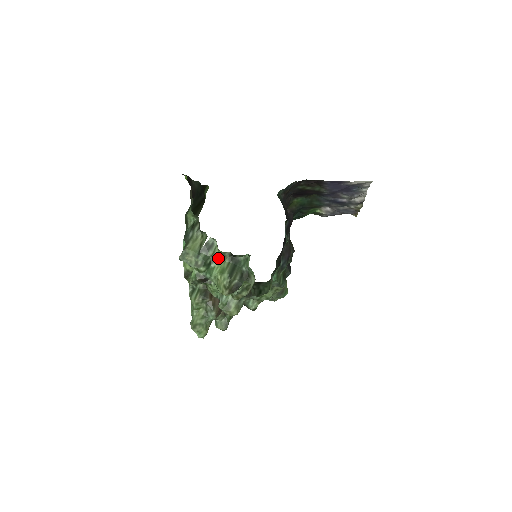
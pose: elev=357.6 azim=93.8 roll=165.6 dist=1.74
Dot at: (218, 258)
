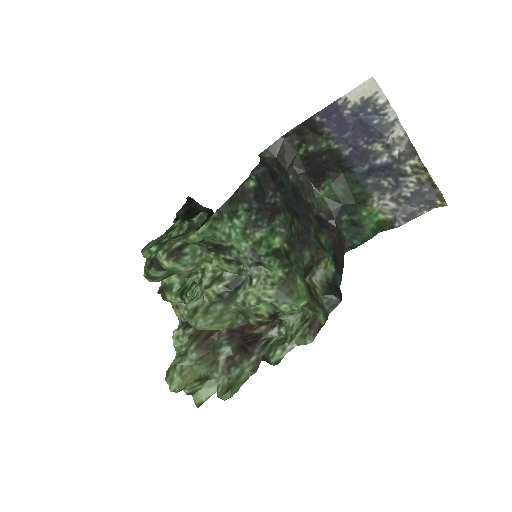
Dot at: (176, 234)
